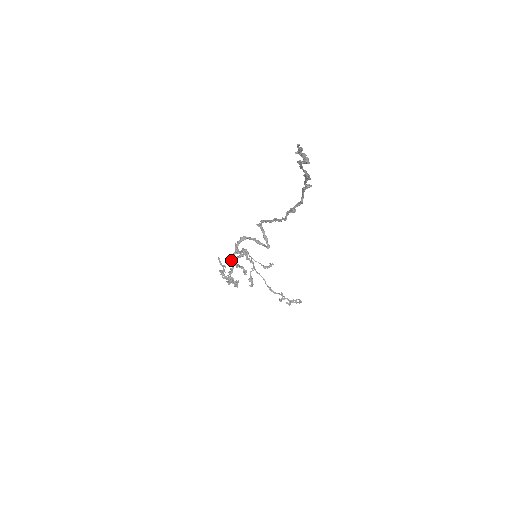
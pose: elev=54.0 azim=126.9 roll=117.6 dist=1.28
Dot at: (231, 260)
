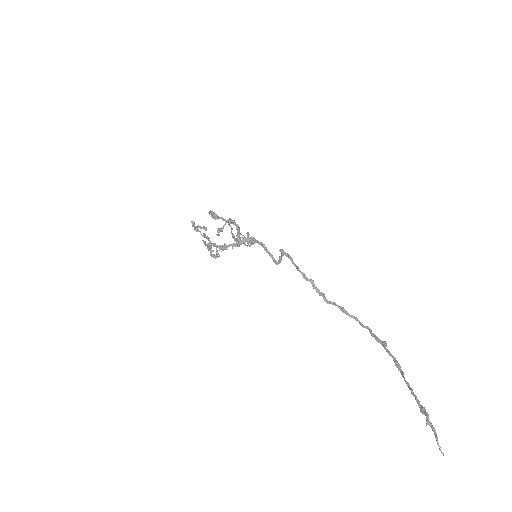
Dot at: (226, 248)
